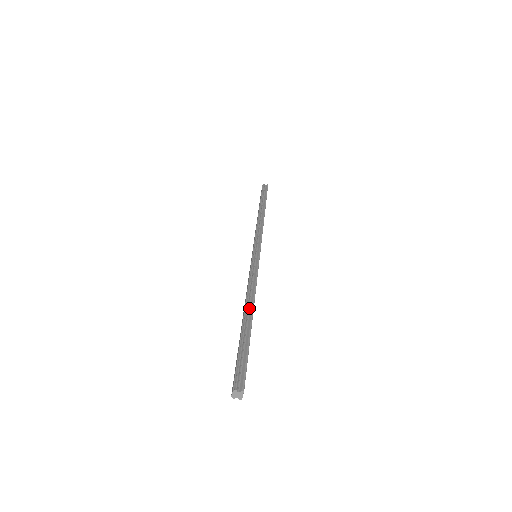
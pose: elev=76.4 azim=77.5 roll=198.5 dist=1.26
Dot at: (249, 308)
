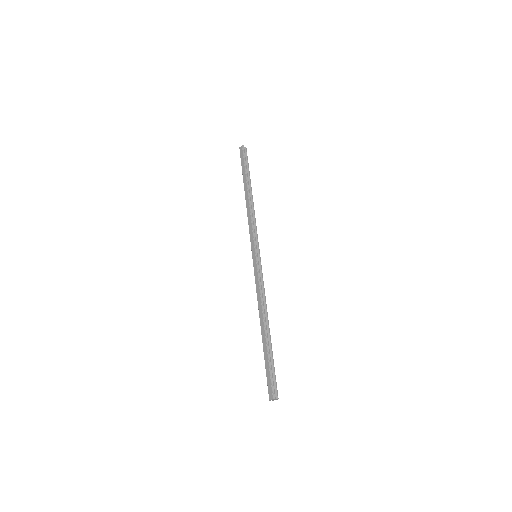
Dot at: (266, 321)
